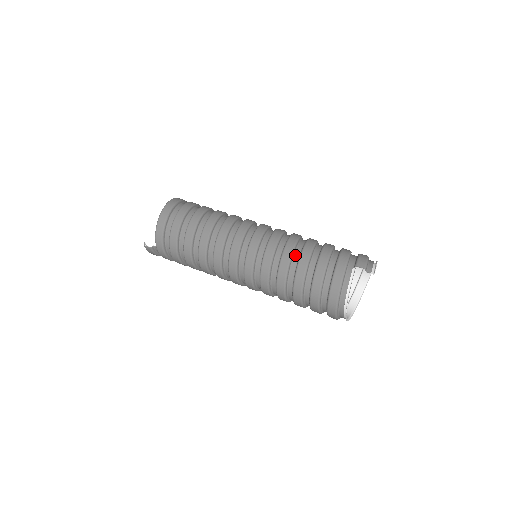
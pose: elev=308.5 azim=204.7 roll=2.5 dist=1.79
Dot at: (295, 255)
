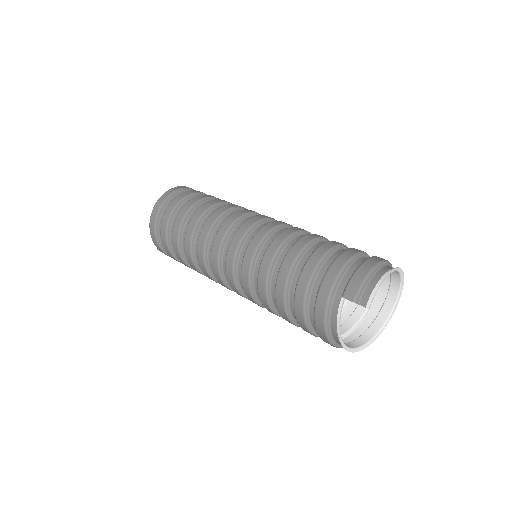
Dot at: (273, 276)
